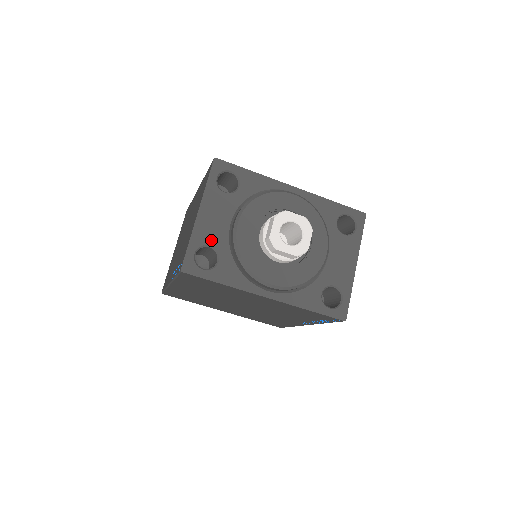
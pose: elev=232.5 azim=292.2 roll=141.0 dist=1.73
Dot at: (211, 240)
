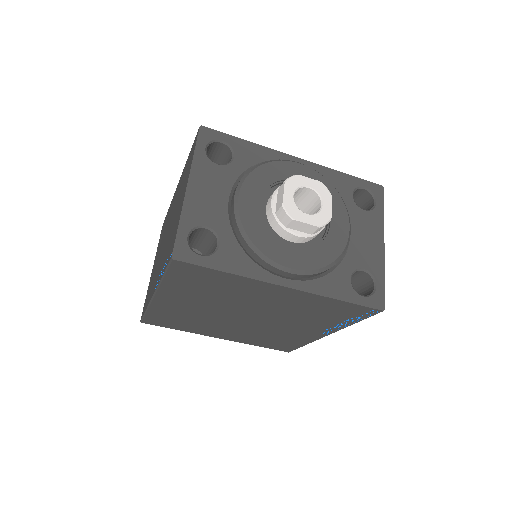
Dot at: (207, 219)
